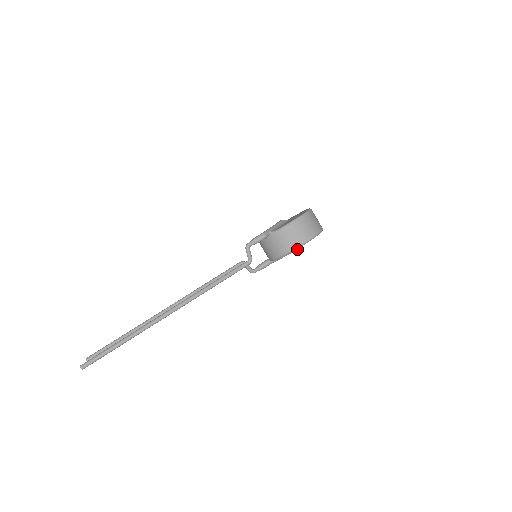
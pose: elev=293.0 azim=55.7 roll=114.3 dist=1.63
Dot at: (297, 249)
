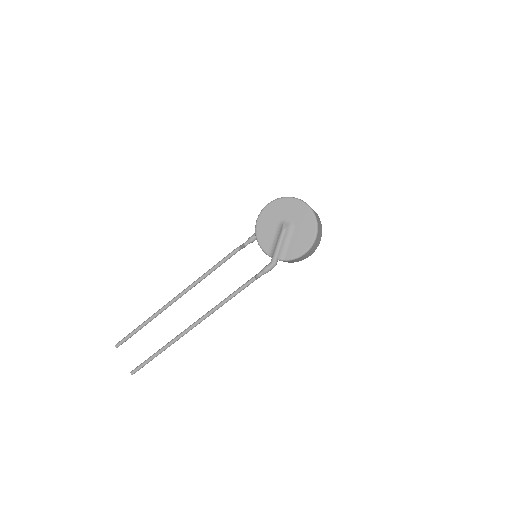
Dot at: occluded
